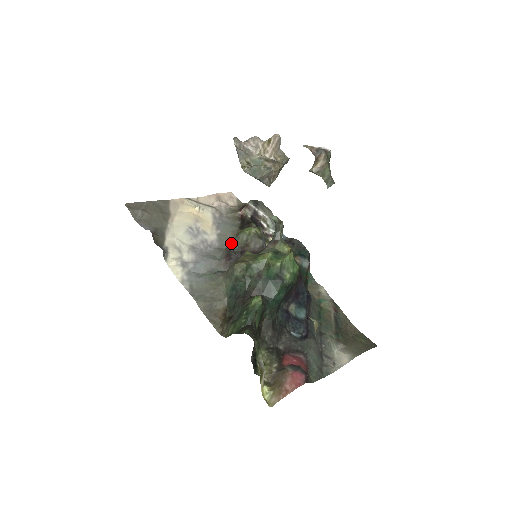
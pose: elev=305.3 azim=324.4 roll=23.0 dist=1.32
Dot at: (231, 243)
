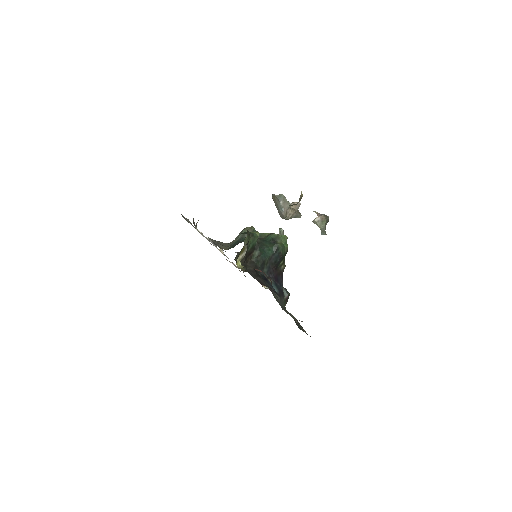
Dot at: occluded
